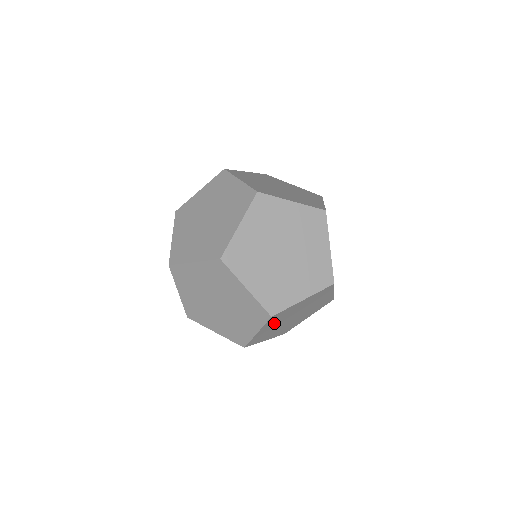
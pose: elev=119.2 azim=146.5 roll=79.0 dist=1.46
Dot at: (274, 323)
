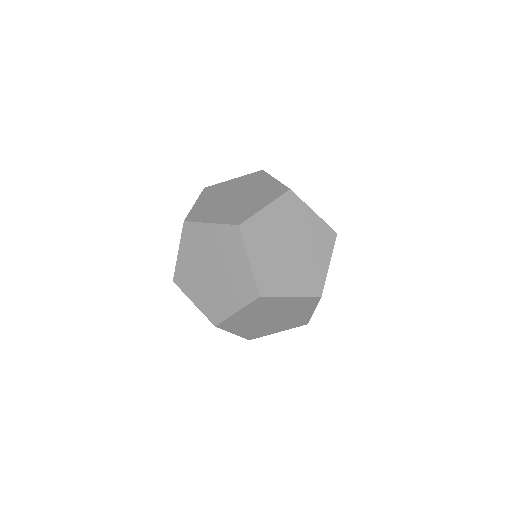
Dot at: occluded
